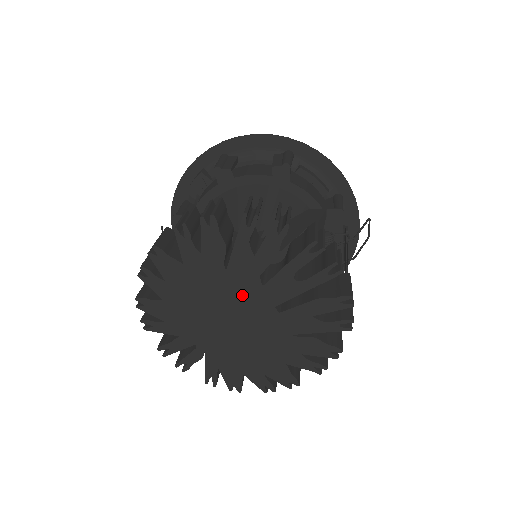
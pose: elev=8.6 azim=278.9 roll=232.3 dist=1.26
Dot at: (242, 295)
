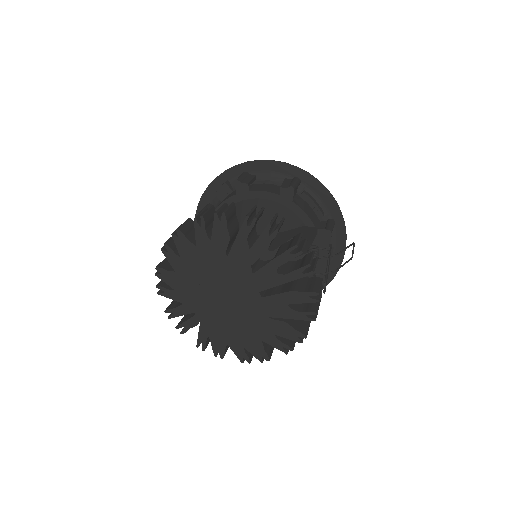
Dot at: (236, 278)
